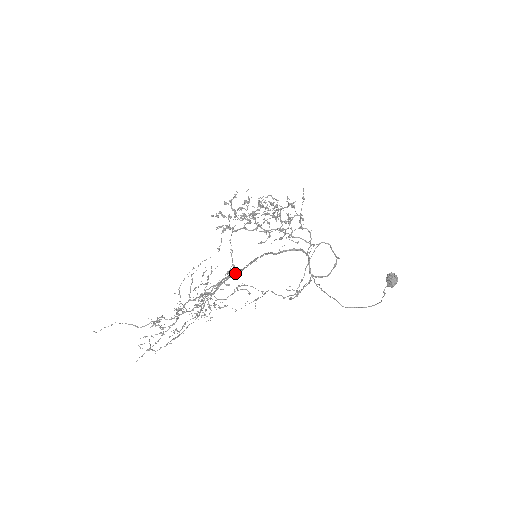
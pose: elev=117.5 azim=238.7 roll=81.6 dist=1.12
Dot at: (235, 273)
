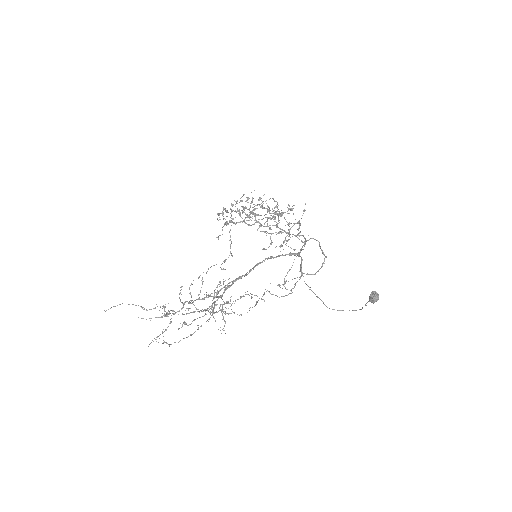
Dot at: (240, 278)
